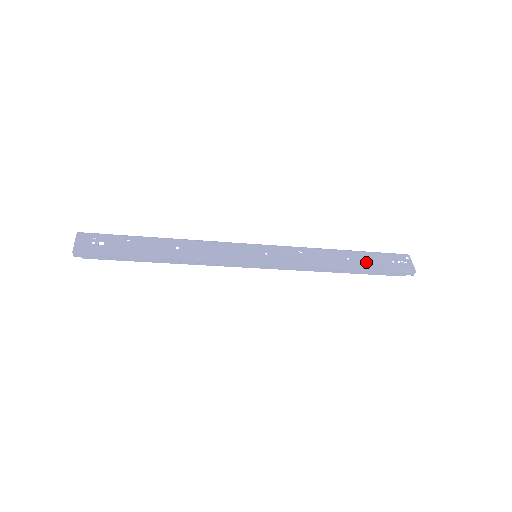
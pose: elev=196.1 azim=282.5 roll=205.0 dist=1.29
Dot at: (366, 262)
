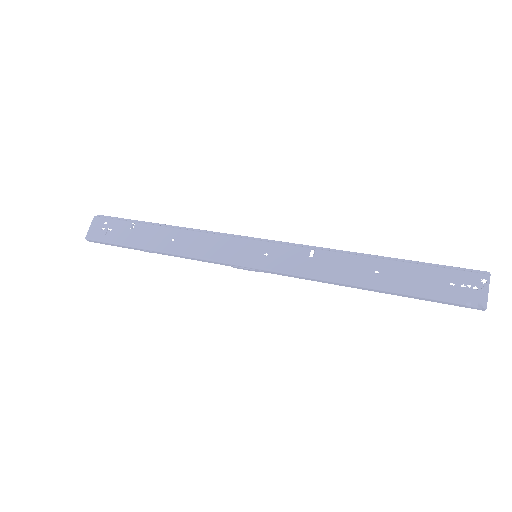
Dot at: (403, 282)
